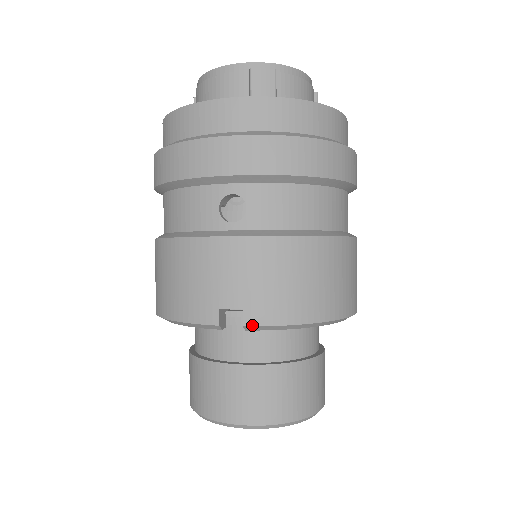
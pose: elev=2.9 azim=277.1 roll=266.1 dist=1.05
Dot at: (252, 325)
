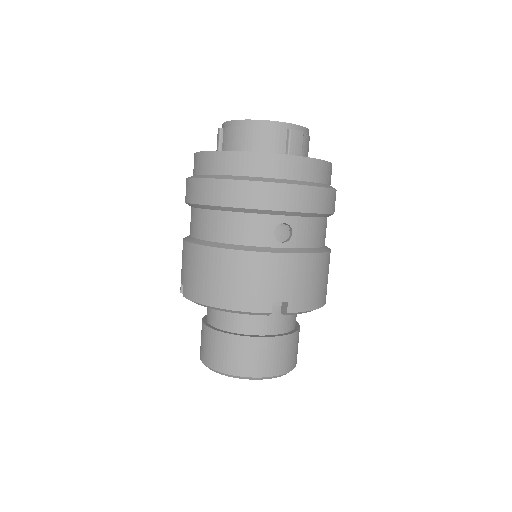
Dot at: (292, 312)
